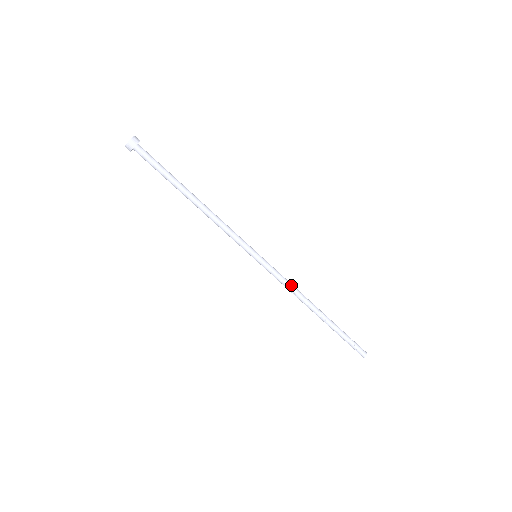
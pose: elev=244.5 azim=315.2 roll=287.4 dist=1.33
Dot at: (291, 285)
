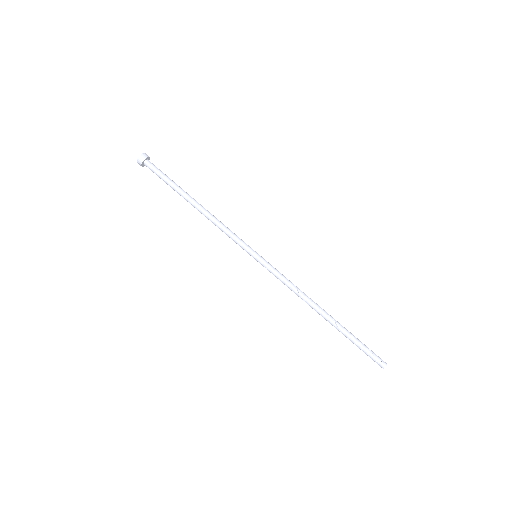
Dot at: (293, 284)
